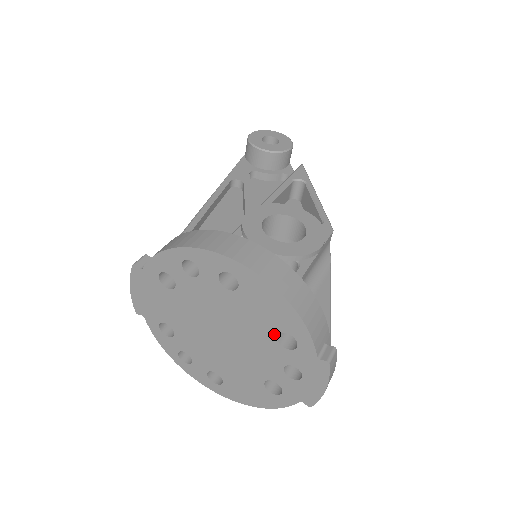
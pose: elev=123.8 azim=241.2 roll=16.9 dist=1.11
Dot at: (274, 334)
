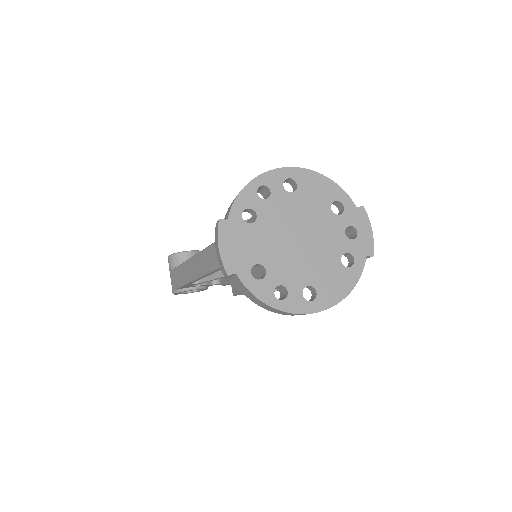
Dot at: (329, 208)
